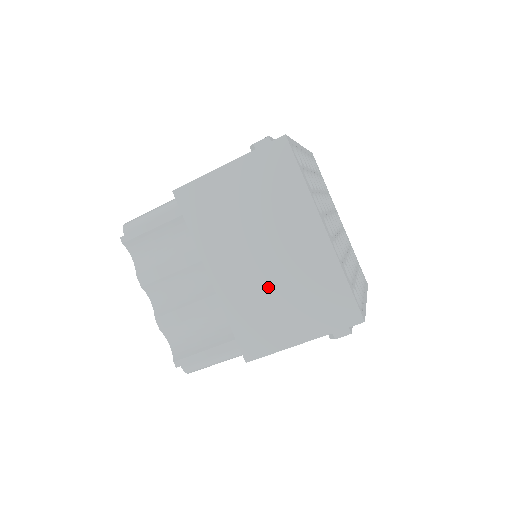
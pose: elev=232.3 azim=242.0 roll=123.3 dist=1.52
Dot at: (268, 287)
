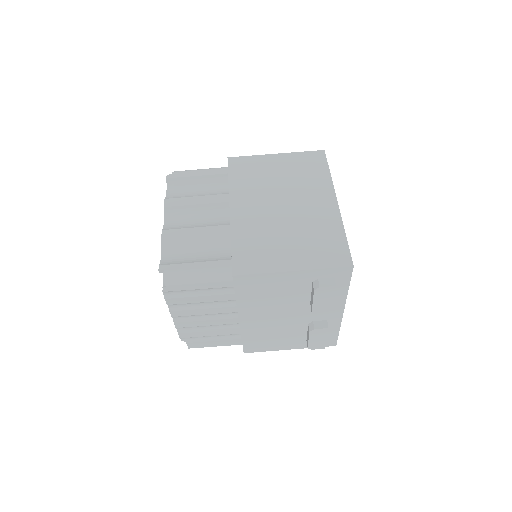
Dot at: (278, 226)
